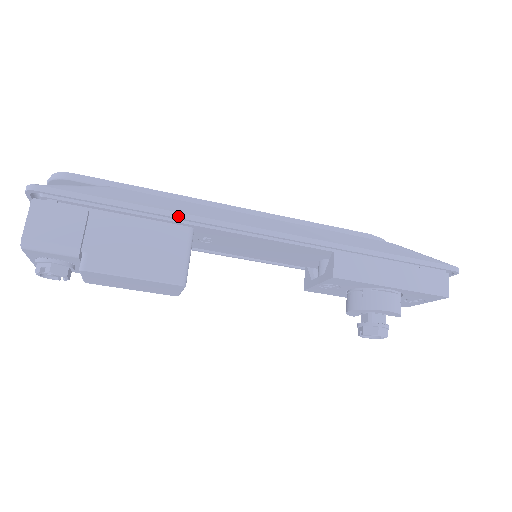
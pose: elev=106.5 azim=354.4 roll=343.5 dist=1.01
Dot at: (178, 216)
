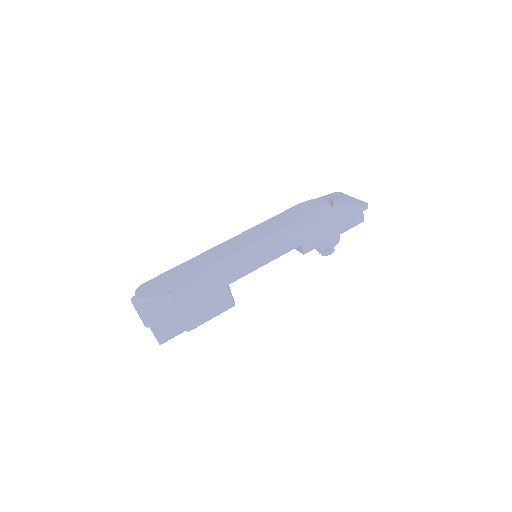
Dot at: (221, 288)
